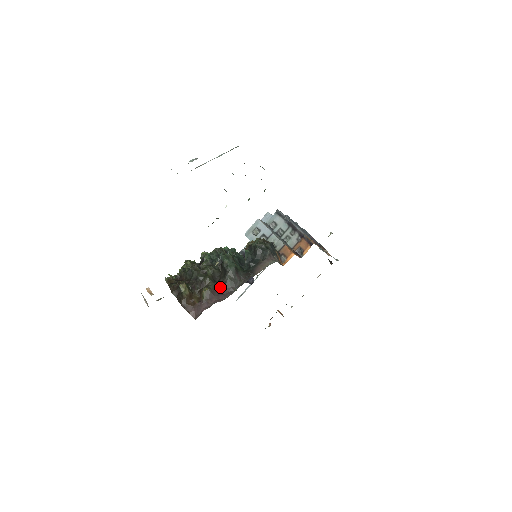
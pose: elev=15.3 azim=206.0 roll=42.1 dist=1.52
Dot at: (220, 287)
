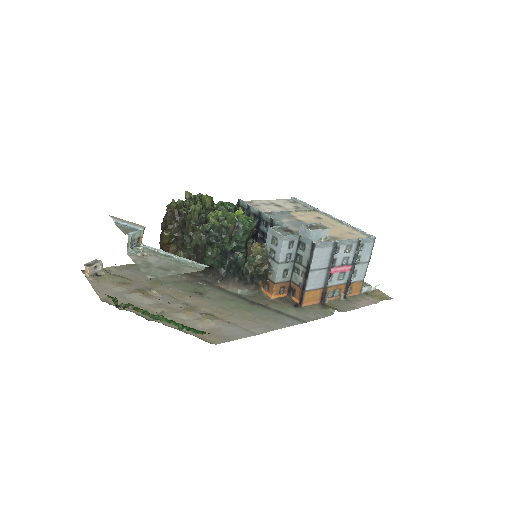
Dot at: (194, 260)
